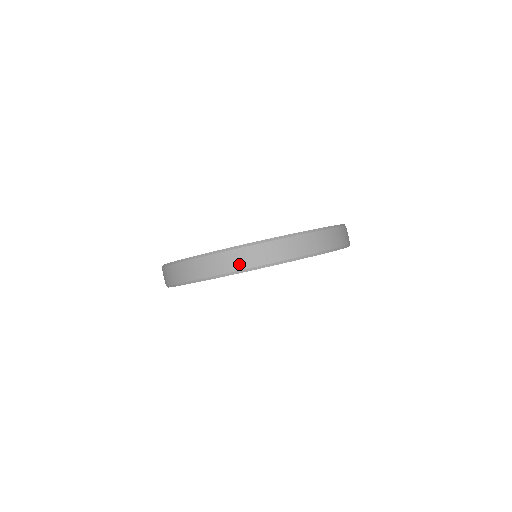
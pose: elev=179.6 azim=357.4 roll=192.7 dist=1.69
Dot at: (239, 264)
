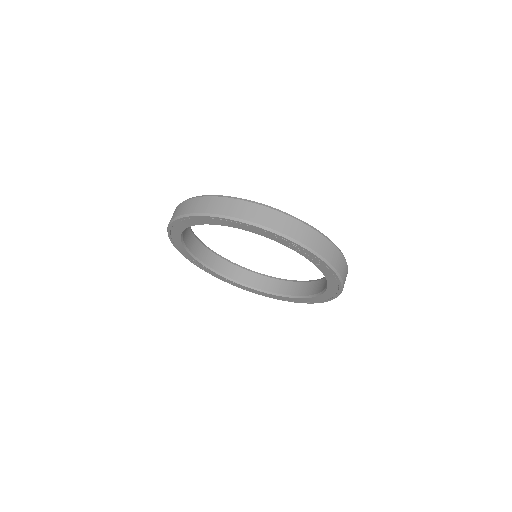
Dot at: (299, 235)
